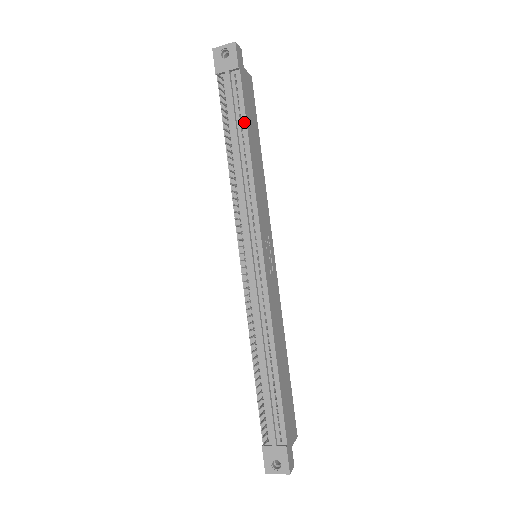
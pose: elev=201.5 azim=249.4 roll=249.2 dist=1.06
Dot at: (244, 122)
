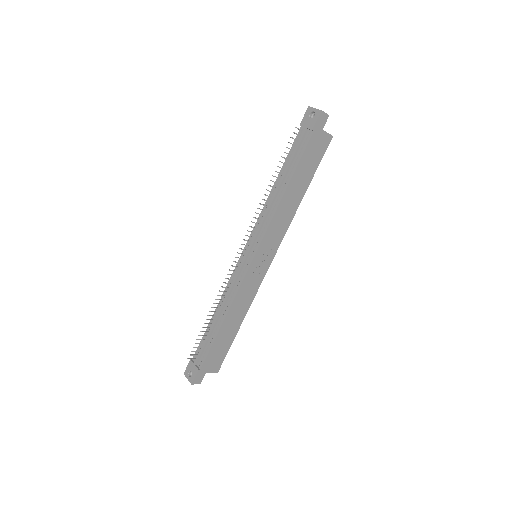
Dot at: (294, 169)
